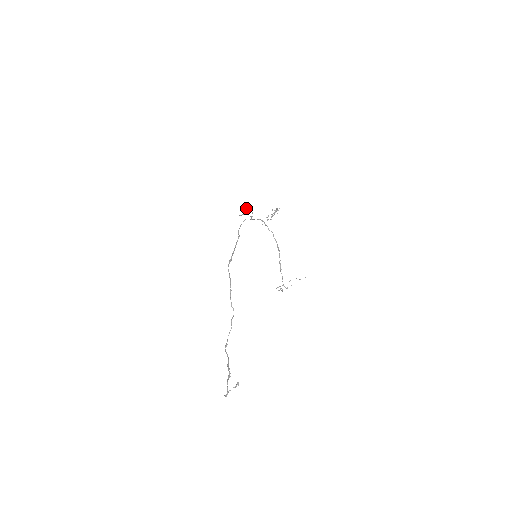
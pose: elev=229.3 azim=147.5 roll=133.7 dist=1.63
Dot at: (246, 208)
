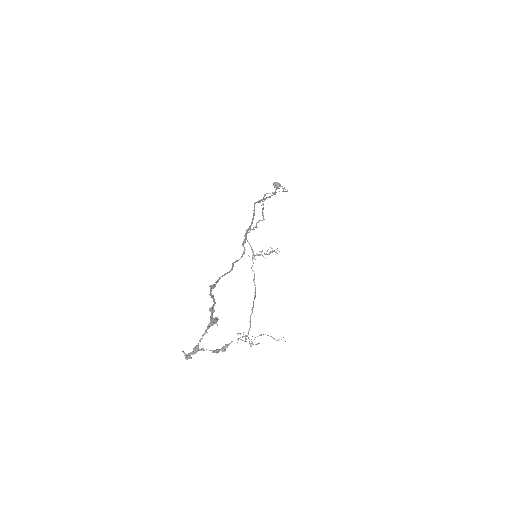
Dot at: occluded
